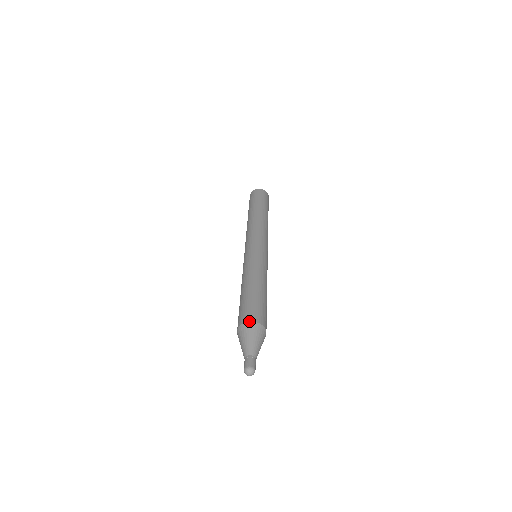
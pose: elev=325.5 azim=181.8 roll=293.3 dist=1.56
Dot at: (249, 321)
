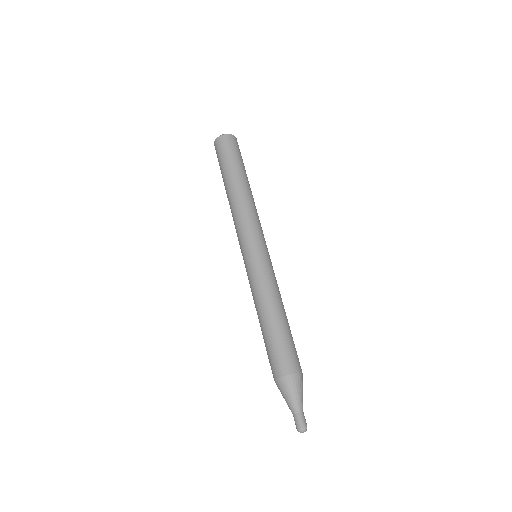
Dot at: (275, 379)
